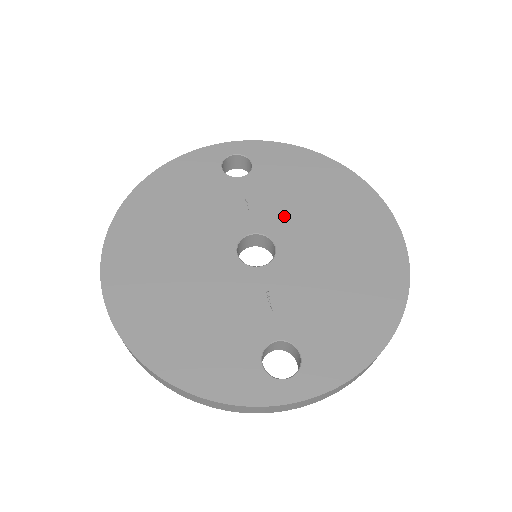
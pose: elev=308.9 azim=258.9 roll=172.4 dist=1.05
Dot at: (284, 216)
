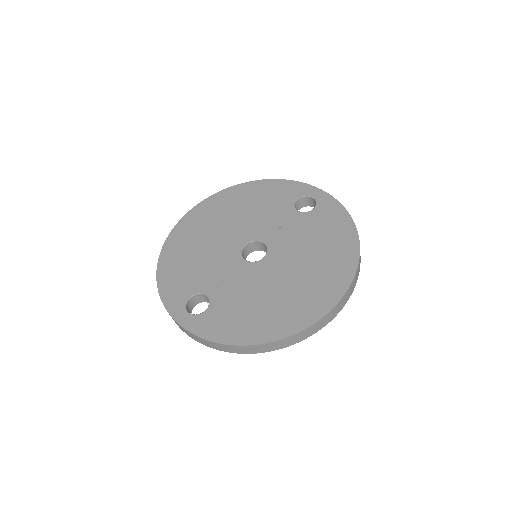
Dot at: (288, 247)
